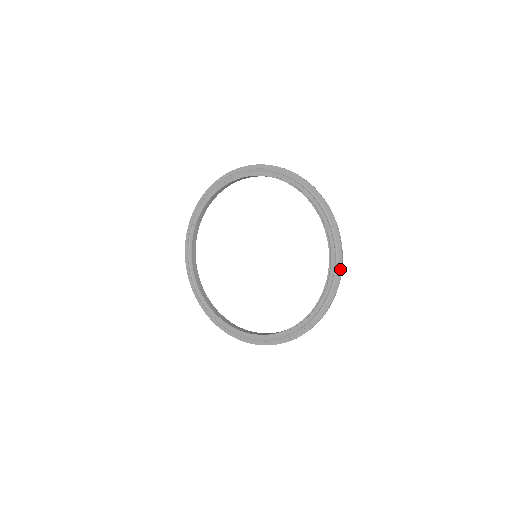
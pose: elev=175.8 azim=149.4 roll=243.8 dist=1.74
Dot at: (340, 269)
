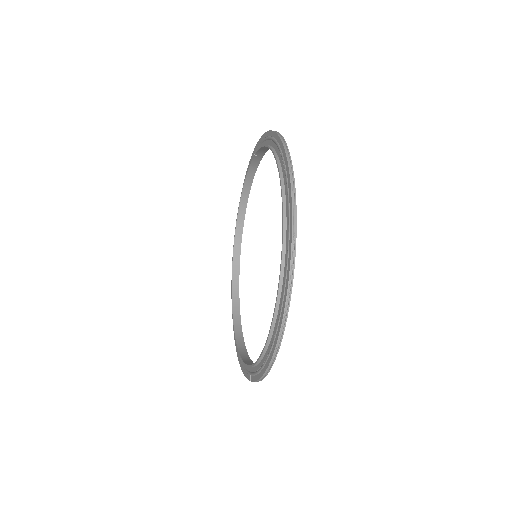
Dot at: (283, 314)
